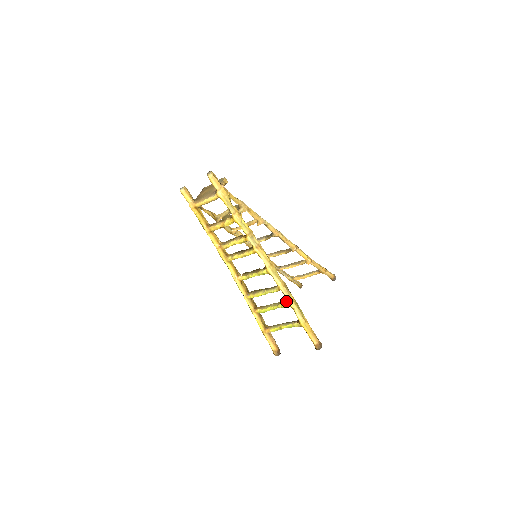
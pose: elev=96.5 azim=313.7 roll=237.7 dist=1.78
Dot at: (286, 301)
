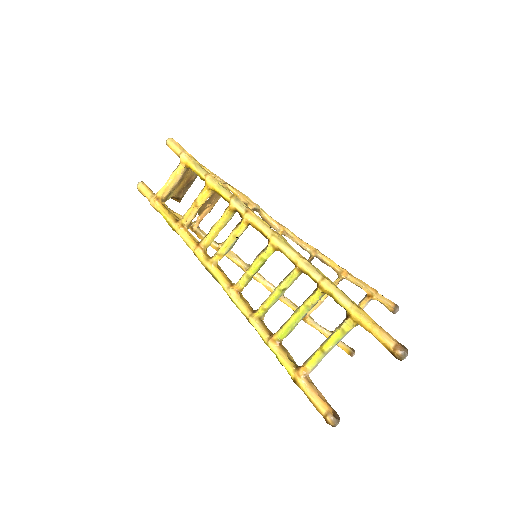
Dot at: occluded
